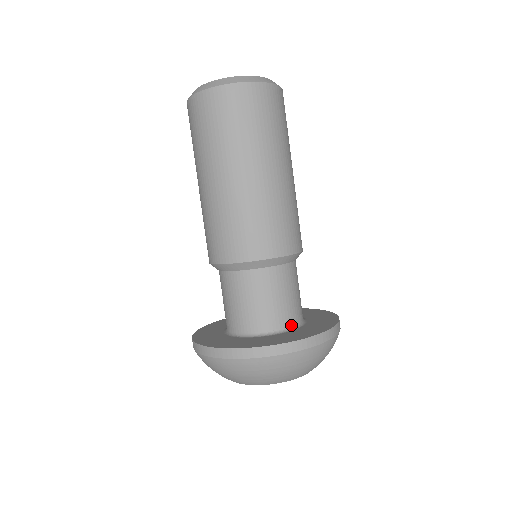
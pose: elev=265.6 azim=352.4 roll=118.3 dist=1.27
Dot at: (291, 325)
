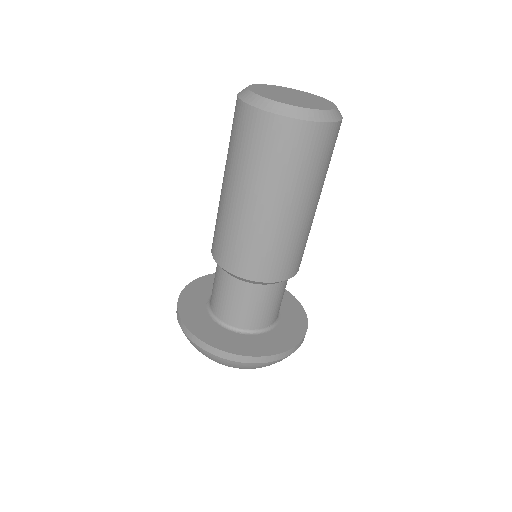
Dot at: (278, 315)
